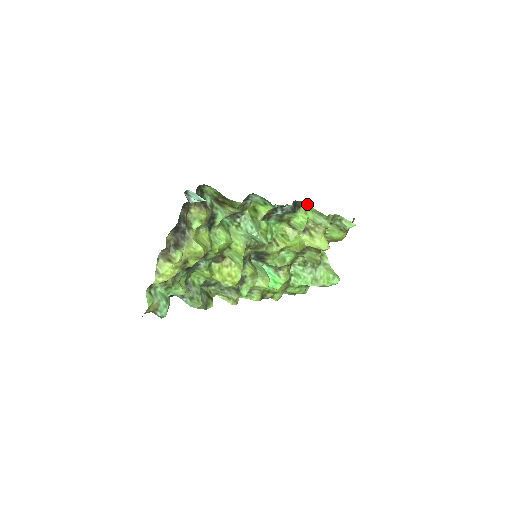
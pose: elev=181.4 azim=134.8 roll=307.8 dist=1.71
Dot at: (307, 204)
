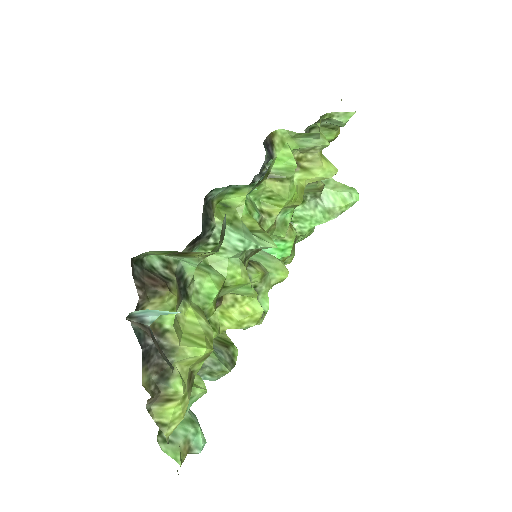
Dot at: (279, 131)
